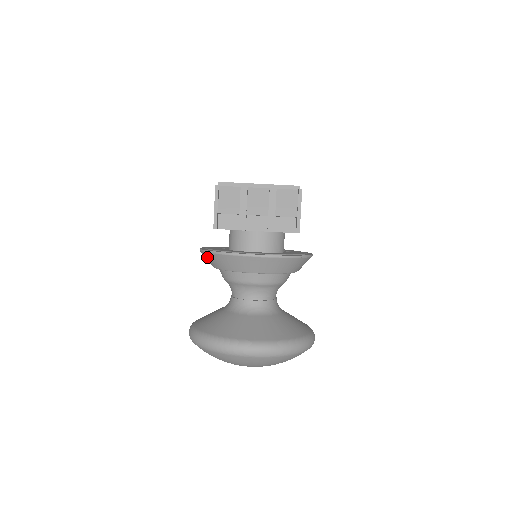
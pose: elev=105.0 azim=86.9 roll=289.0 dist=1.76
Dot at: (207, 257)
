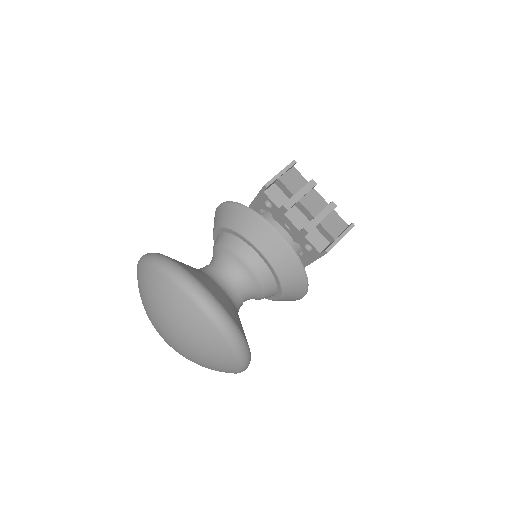
Dot at: (226, 210)
